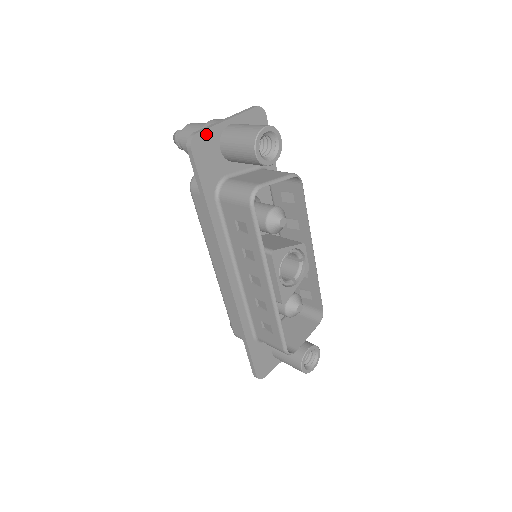
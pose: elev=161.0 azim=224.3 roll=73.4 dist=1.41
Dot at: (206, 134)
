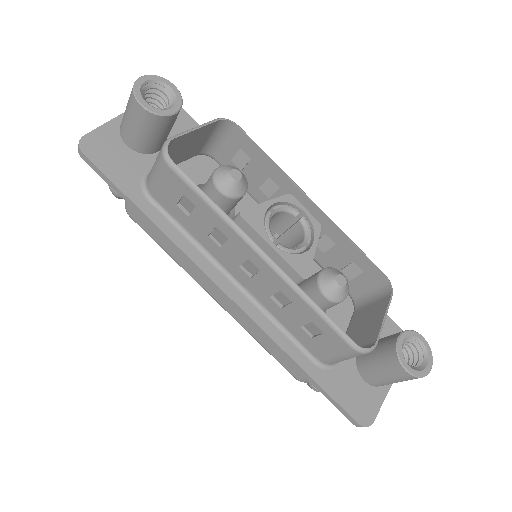
Dot at: (97, 134)
